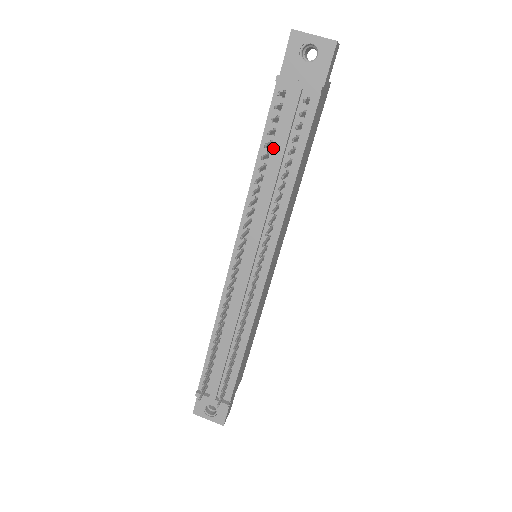
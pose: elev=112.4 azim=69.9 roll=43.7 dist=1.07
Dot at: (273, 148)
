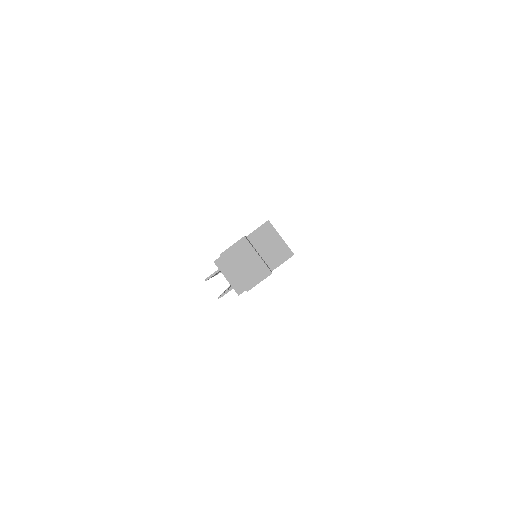
Dot at: occluded
